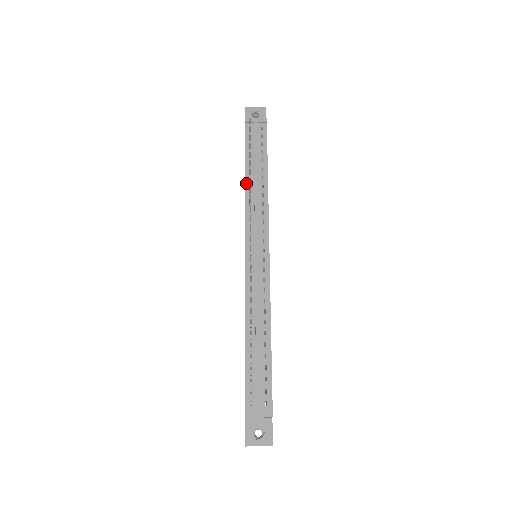
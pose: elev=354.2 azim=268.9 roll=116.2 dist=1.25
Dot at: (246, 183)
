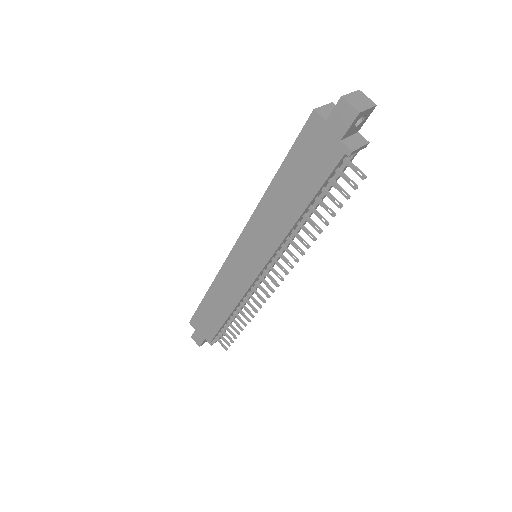
Dot at: (297, 222)
